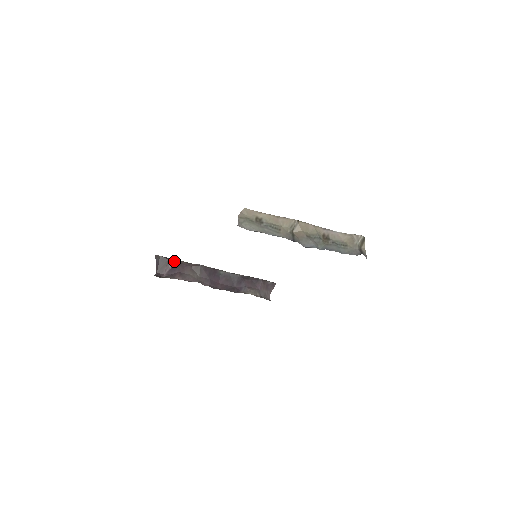
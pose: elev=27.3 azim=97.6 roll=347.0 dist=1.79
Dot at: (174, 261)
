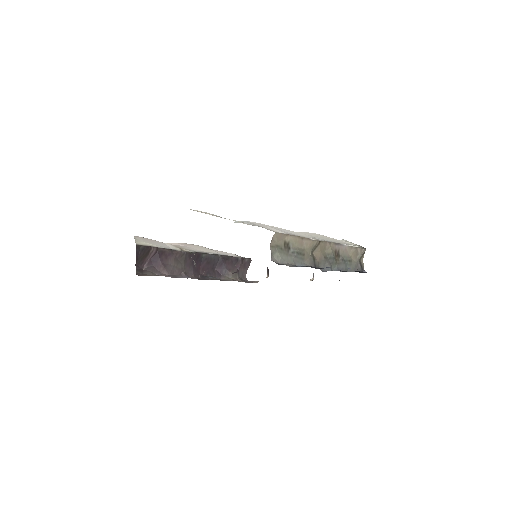
Dot at: (156, 249)
